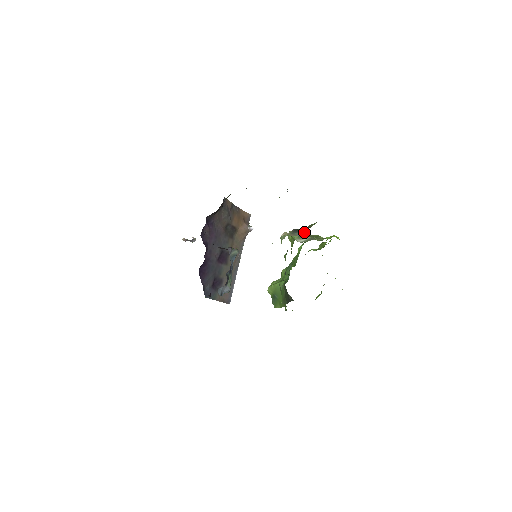
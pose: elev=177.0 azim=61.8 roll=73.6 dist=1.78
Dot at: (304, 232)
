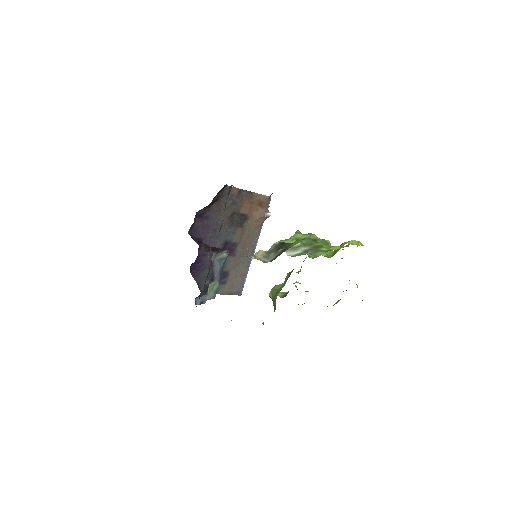
Dot at: (276, 256)
